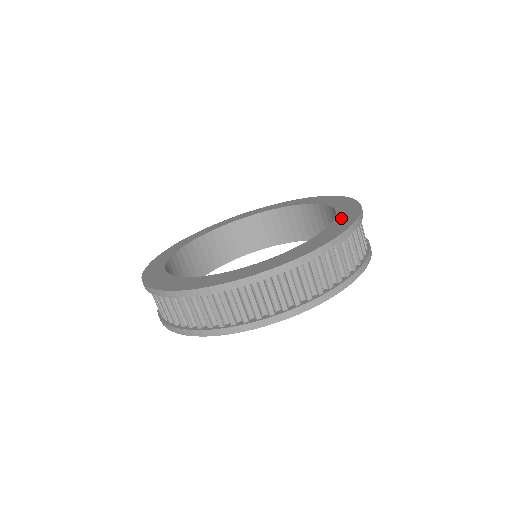
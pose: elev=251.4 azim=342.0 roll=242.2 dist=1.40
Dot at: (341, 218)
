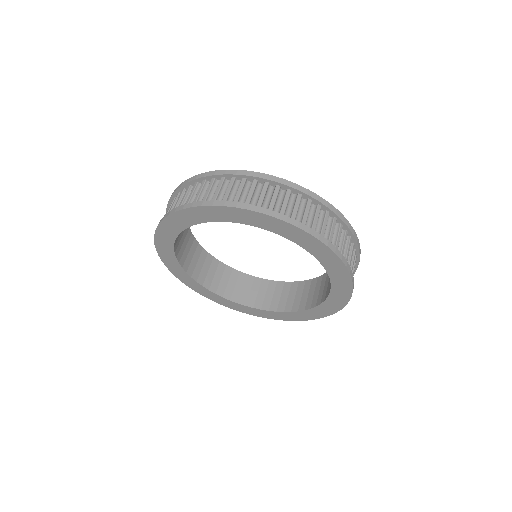
Dot at: occluded
